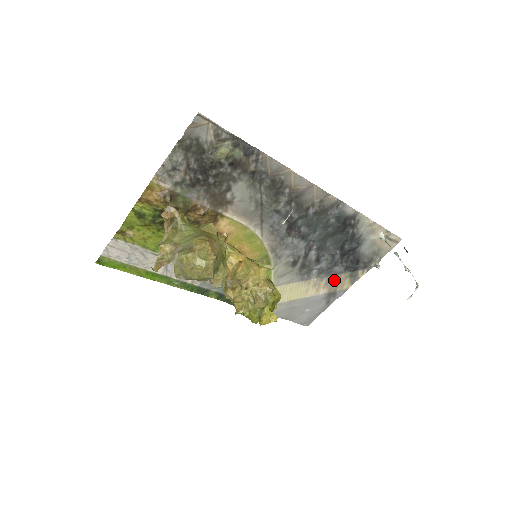
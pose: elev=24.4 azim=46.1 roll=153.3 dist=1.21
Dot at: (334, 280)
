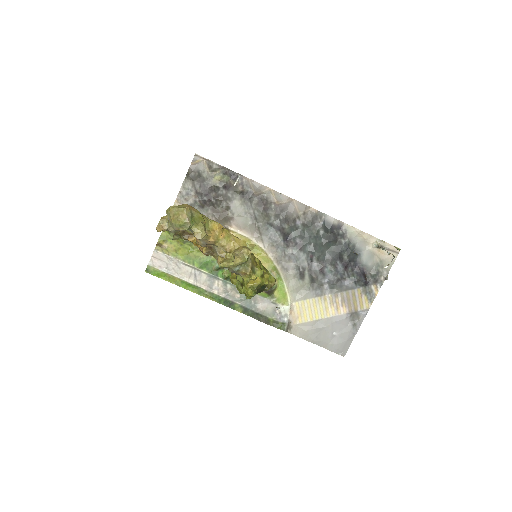
Dot at: (350, 297)
